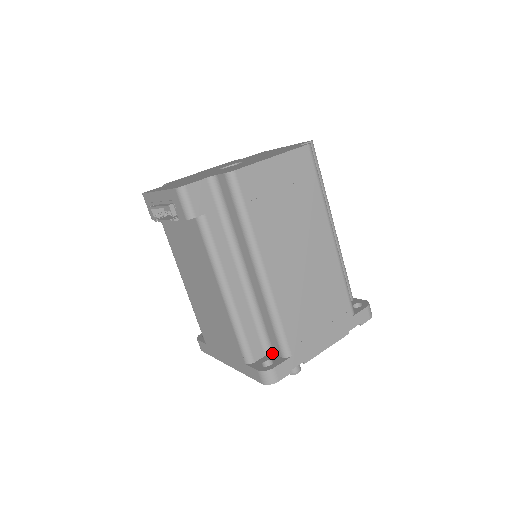
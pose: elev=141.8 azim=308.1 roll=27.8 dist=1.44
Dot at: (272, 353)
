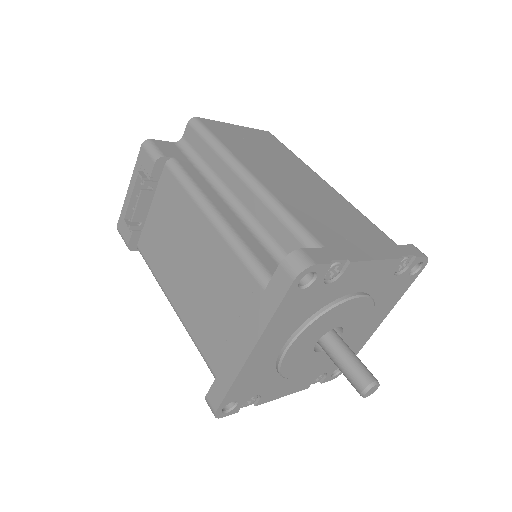
Dot at: occluded
